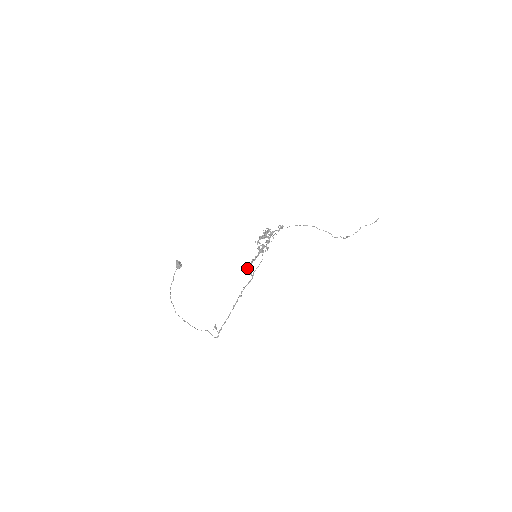
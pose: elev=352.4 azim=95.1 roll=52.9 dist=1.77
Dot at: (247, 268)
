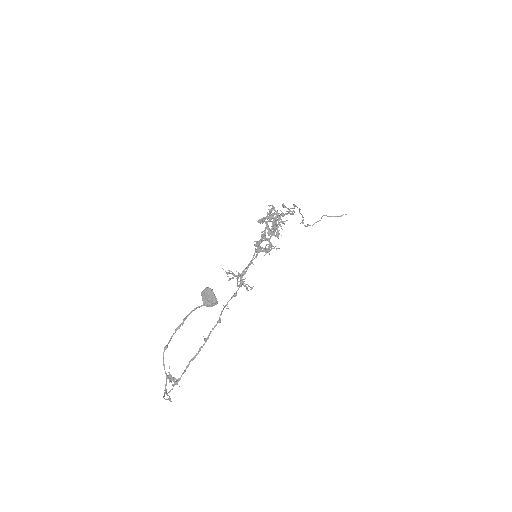
Dot at: (240, 275)
